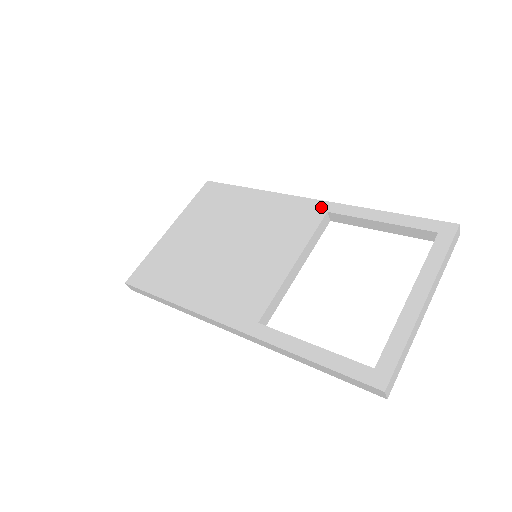
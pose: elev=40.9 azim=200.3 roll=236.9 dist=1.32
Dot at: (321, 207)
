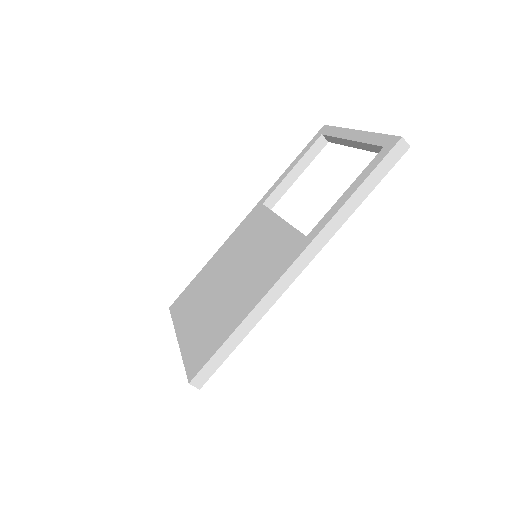
Dot at: (256, 209)
